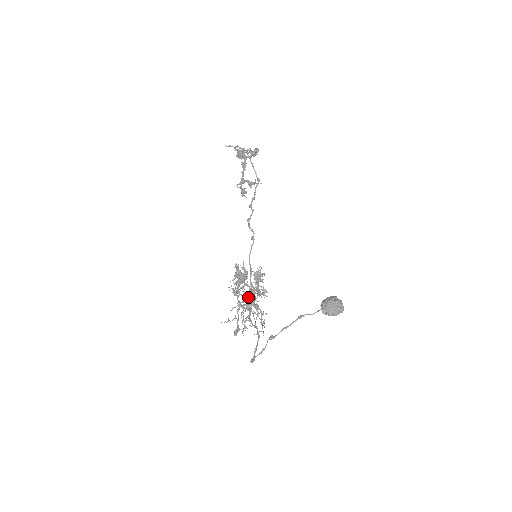
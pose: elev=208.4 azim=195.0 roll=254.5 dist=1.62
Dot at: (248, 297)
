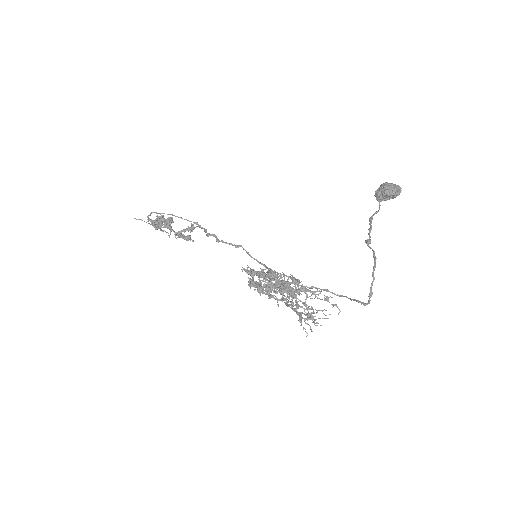
Dot at: occluded
